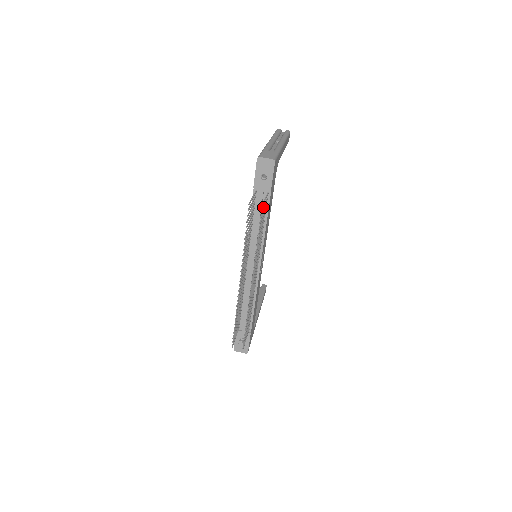
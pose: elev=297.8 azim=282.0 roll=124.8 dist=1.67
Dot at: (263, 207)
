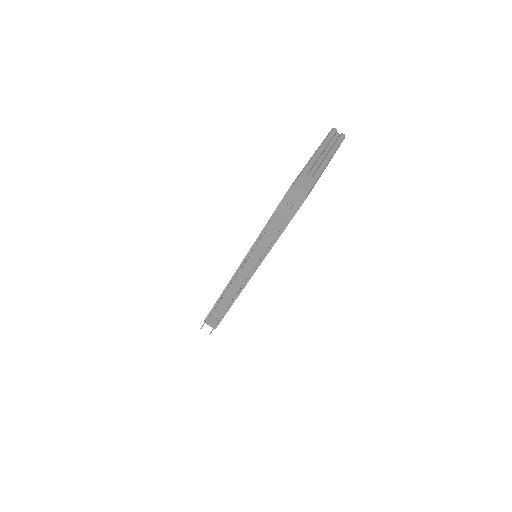
Dot at: occluded
